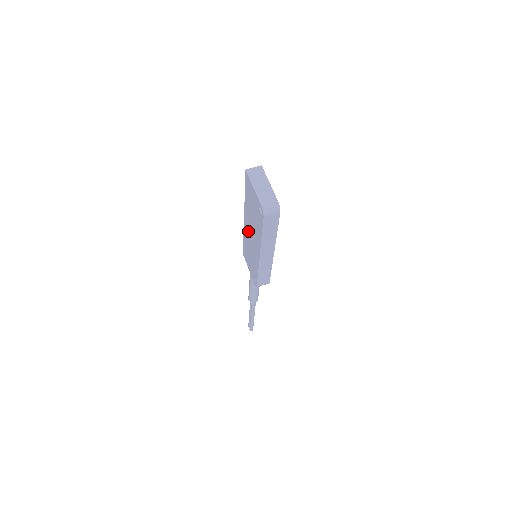
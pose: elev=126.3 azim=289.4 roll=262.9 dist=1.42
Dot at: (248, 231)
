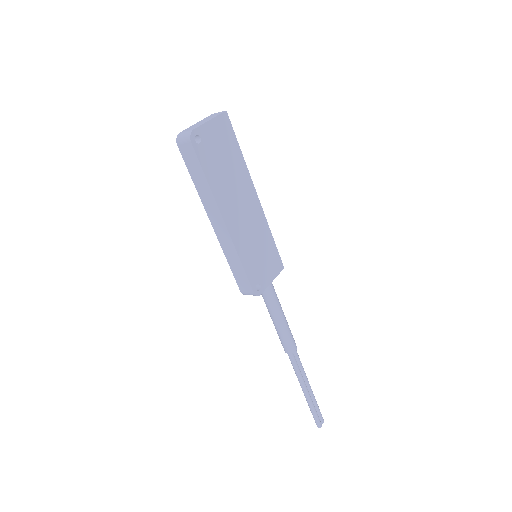
Dot at: occluded
